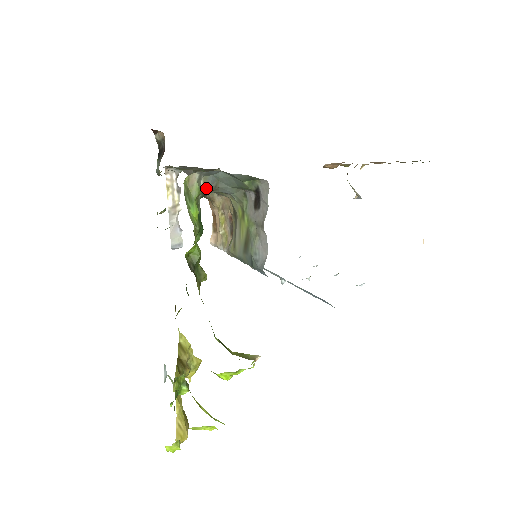
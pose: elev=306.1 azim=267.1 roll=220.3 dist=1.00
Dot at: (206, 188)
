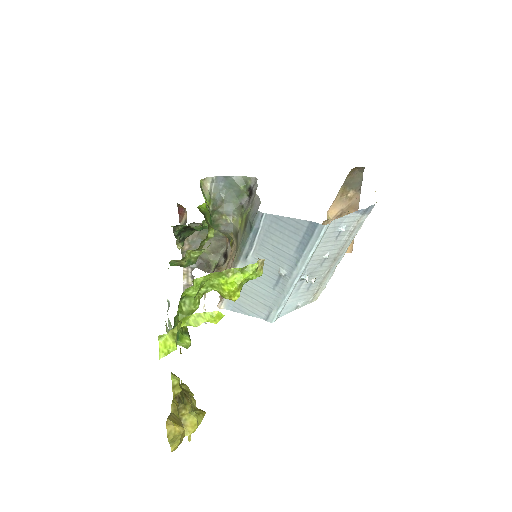
Dot at: (215, 201)
